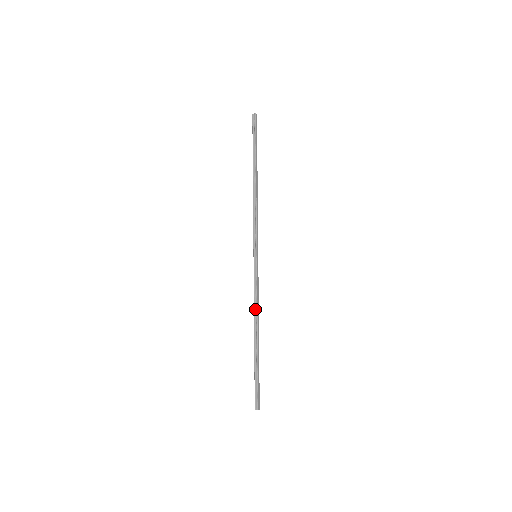
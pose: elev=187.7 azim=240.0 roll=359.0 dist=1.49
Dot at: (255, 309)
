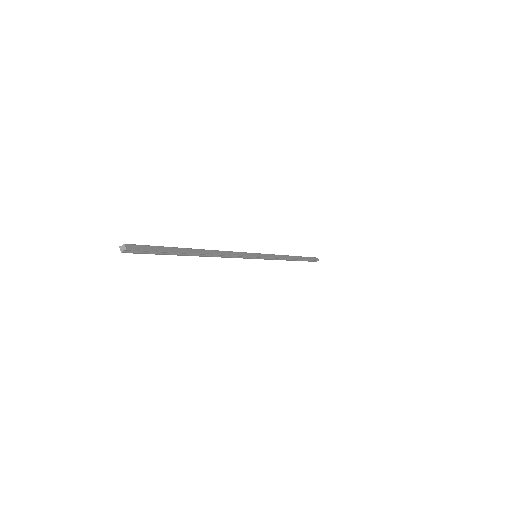
Dot at: (220, 252)
